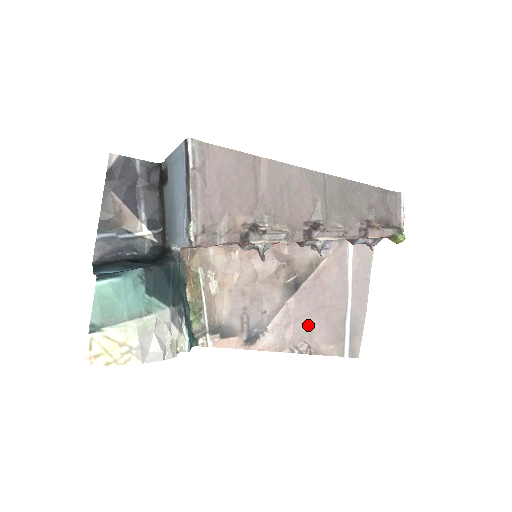
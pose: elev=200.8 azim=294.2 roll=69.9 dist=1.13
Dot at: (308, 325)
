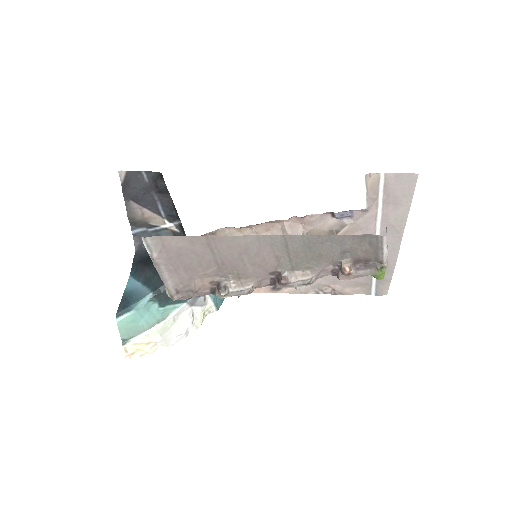
Dot at: (331, 275)
